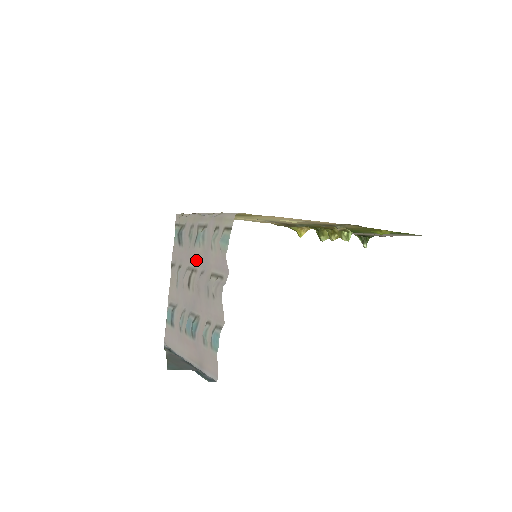
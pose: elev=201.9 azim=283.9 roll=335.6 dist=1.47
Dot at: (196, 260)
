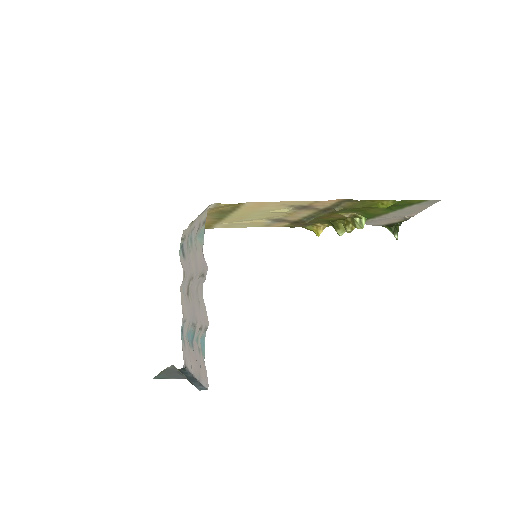
Dot at: (192, 267)
